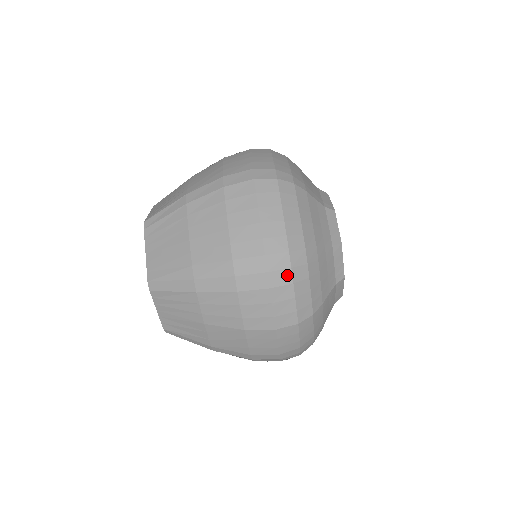
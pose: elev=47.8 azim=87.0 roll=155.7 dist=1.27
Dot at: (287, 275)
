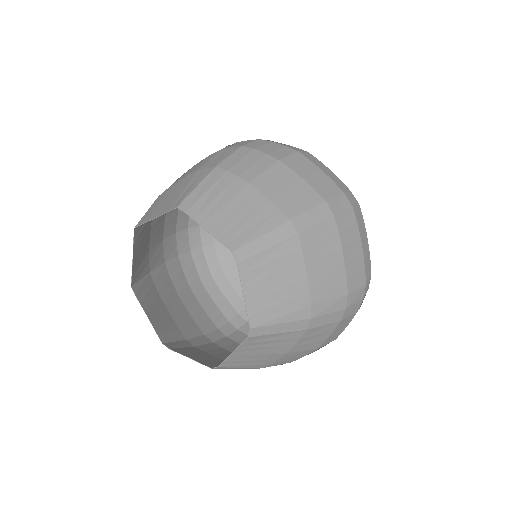
Dot at: occluded
